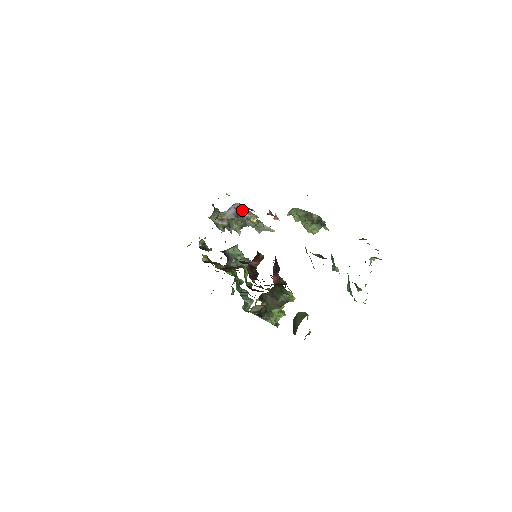
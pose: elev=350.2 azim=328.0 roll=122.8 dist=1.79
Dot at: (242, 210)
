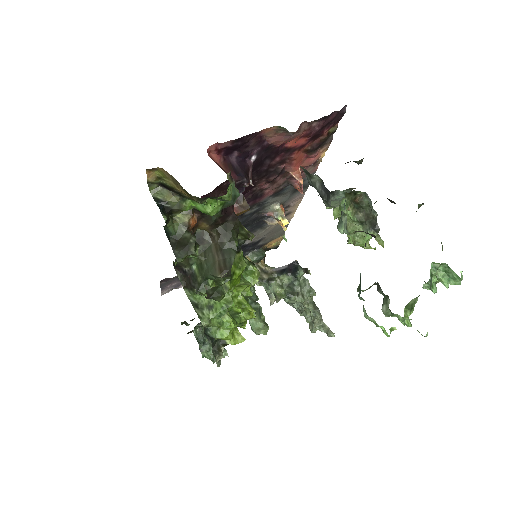
Dot at: (296, 270)
